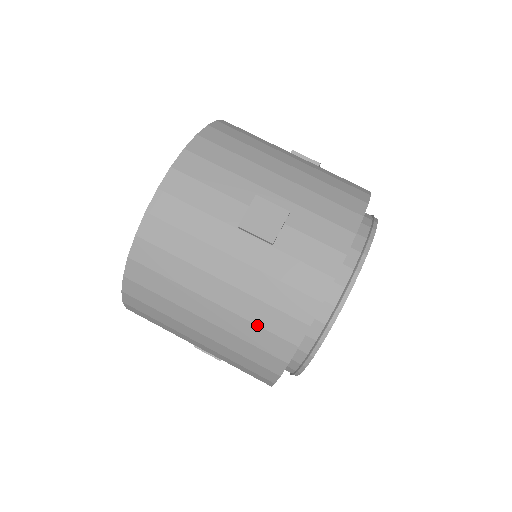
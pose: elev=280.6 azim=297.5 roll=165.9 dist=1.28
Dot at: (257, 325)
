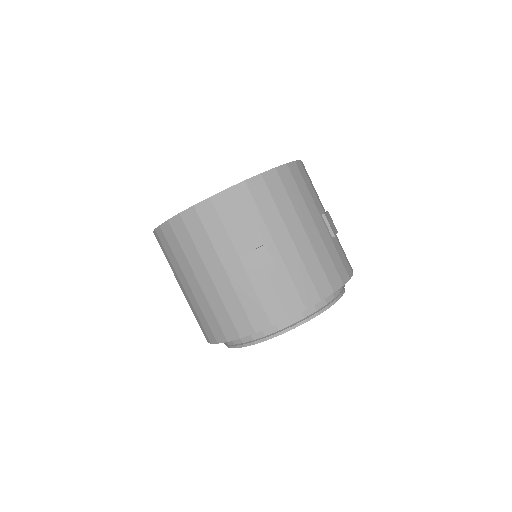
Dot at: (214, 313)
